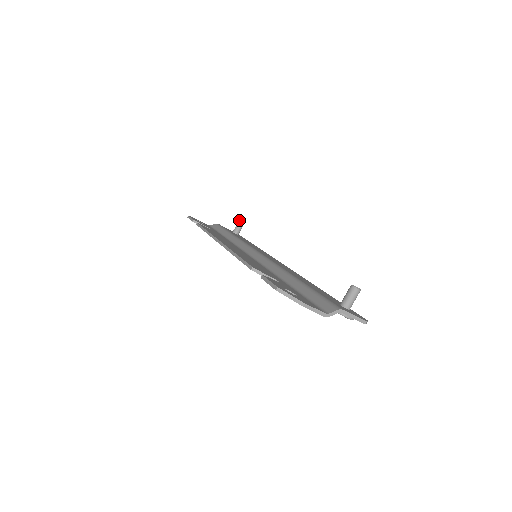
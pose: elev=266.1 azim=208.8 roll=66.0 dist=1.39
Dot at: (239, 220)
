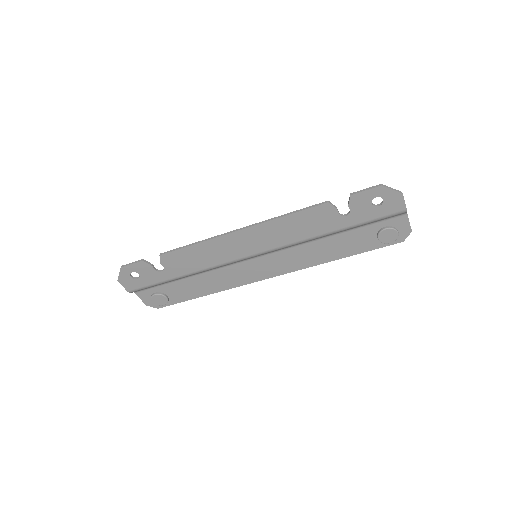
Dot at: occluded
